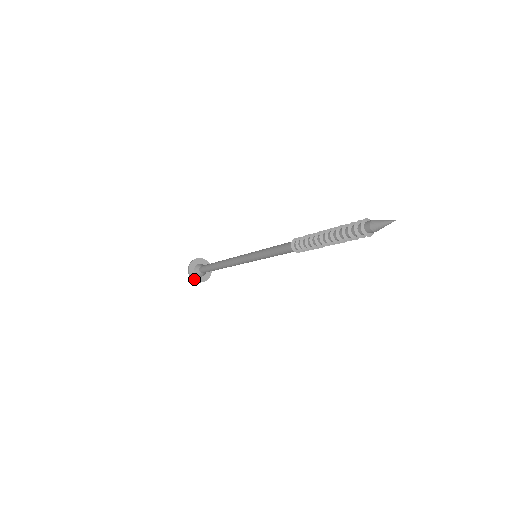
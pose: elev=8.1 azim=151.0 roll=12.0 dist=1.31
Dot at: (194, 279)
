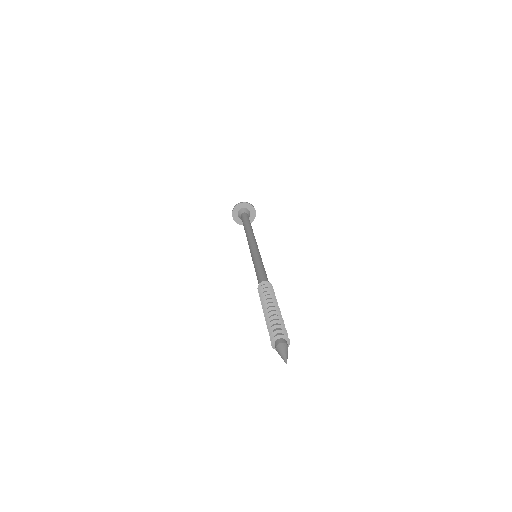
Dot at: (234, 218)
